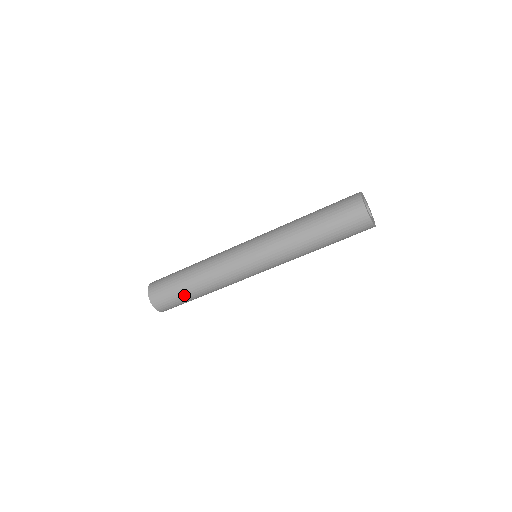
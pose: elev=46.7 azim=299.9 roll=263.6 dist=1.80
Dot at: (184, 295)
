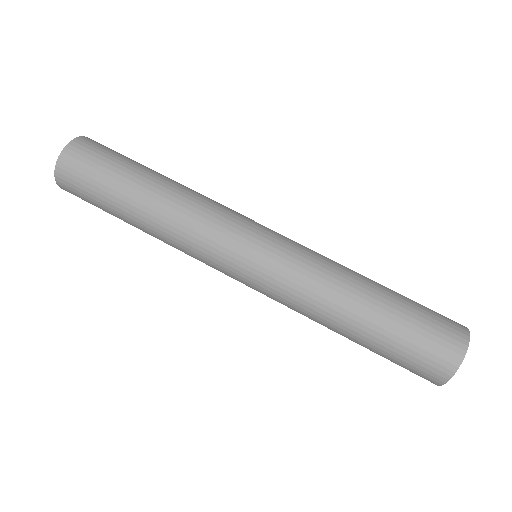
Dot at: (140, 165)
